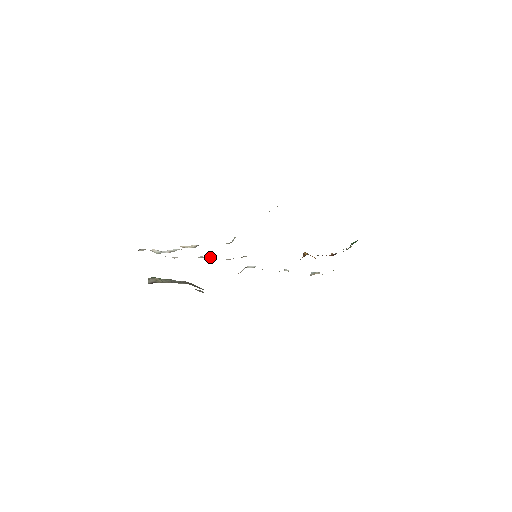
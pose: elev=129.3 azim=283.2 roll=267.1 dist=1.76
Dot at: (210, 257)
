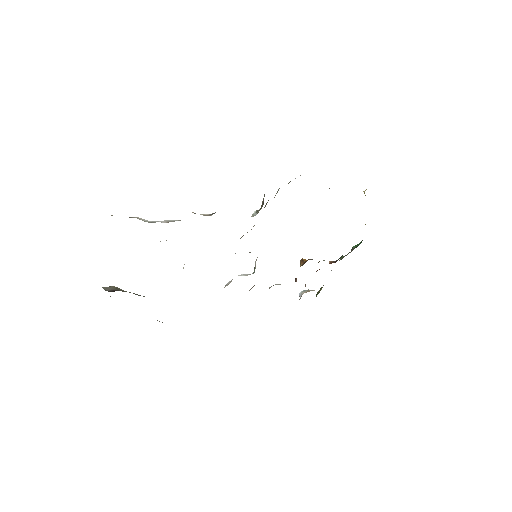
Dot at: occluded
